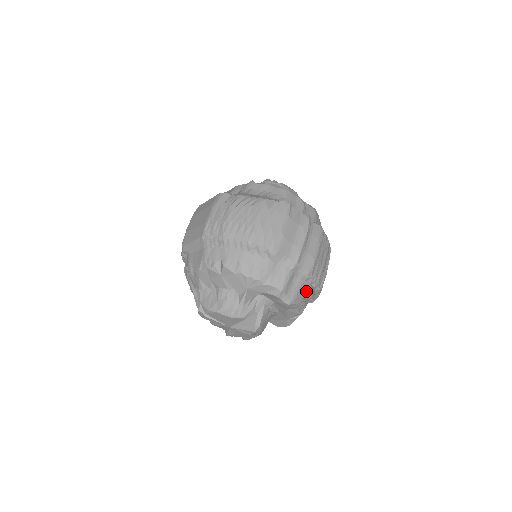
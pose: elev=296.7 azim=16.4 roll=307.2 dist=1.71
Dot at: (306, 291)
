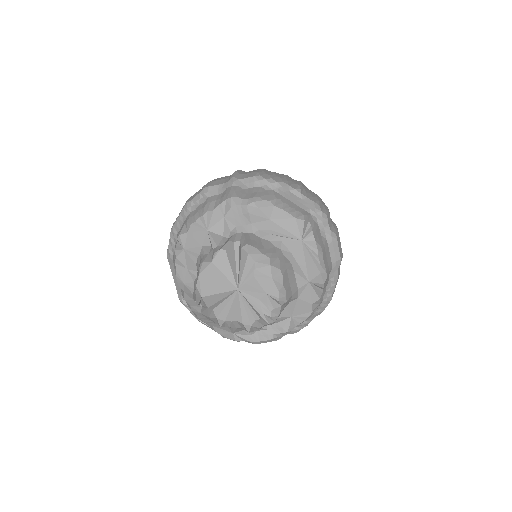
Dot at: (276, 194)
